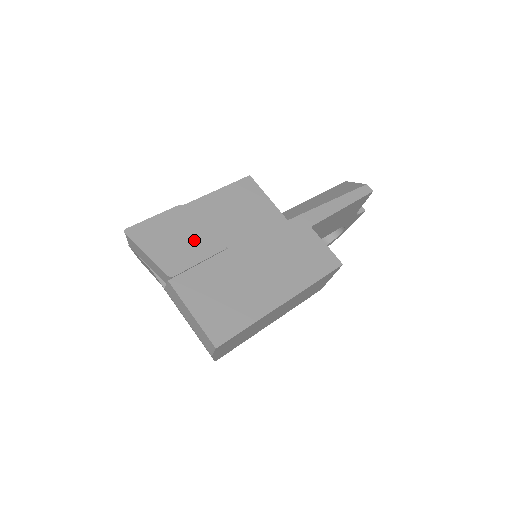
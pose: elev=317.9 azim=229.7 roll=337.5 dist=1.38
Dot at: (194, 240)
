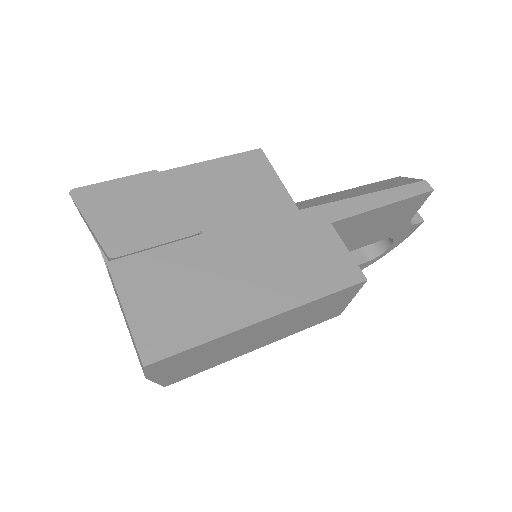
Dot at: (159, 216)
